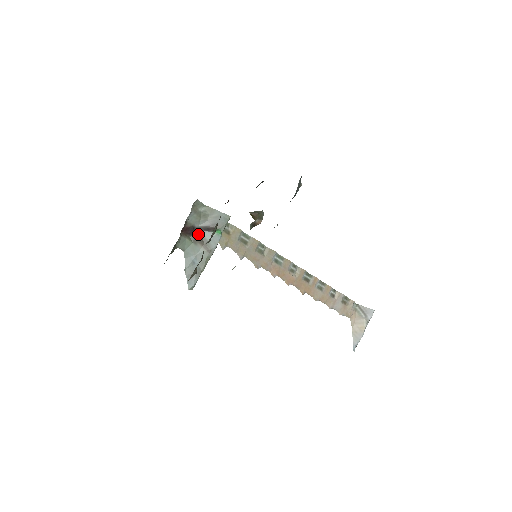
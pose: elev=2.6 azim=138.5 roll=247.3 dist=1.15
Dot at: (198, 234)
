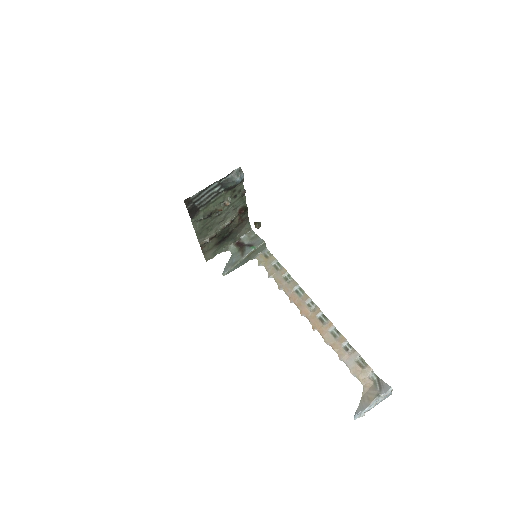
Dot at: (243, 247)
